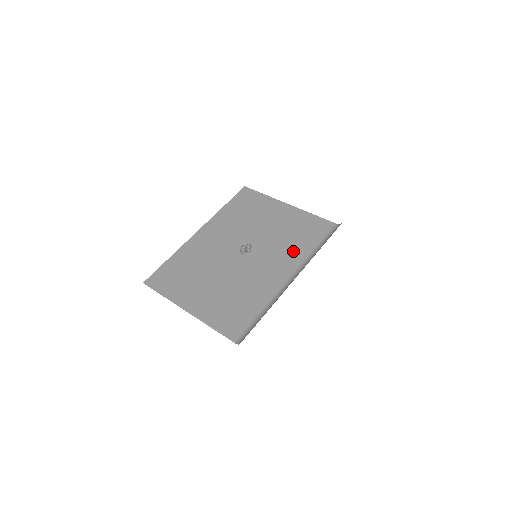
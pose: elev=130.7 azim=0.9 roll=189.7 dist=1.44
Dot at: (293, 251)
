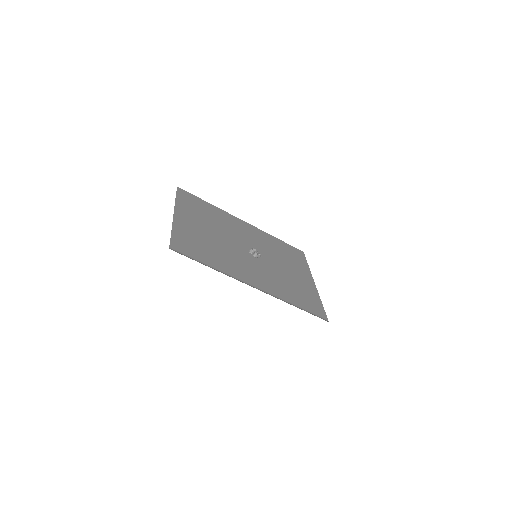
Dot at: (280, 288)
